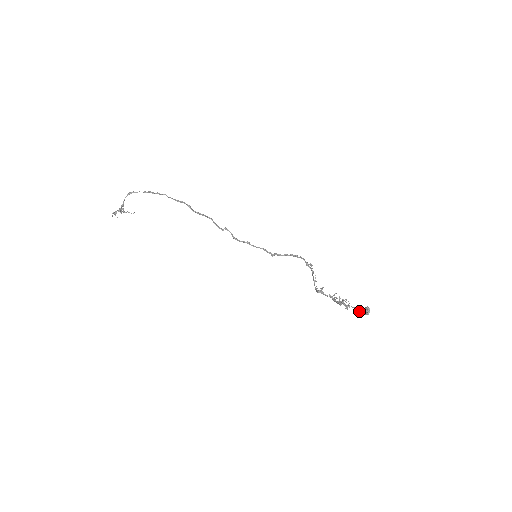
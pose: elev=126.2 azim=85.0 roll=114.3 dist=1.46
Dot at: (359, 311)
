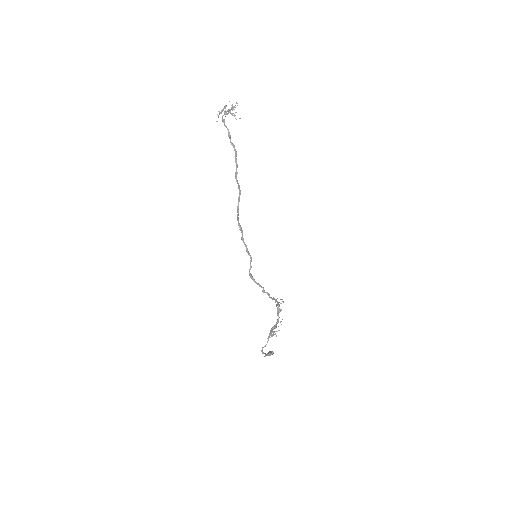
Dot at: (262, 350)
